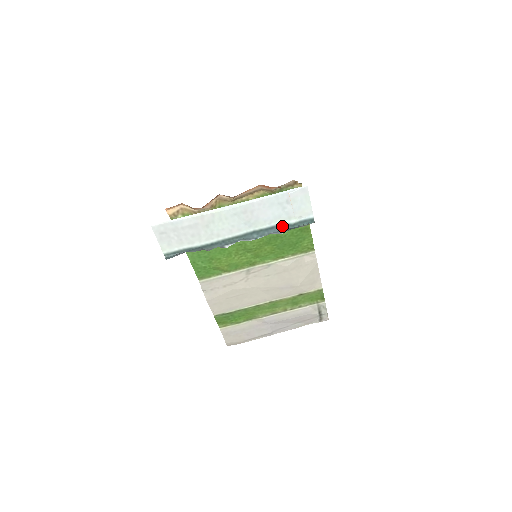
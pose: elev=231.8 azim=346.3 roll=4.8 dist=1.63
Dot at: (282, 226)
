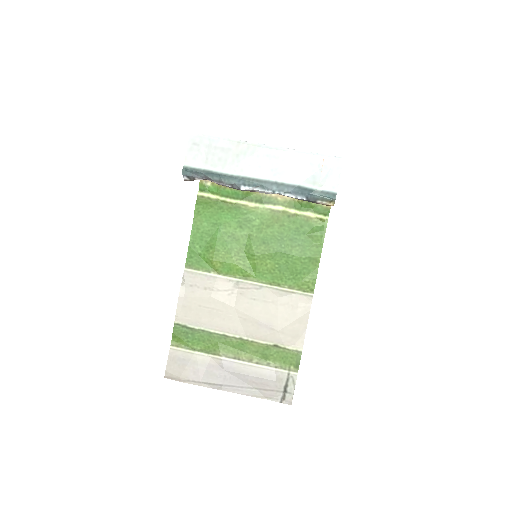
Dot at: (304, 189)
